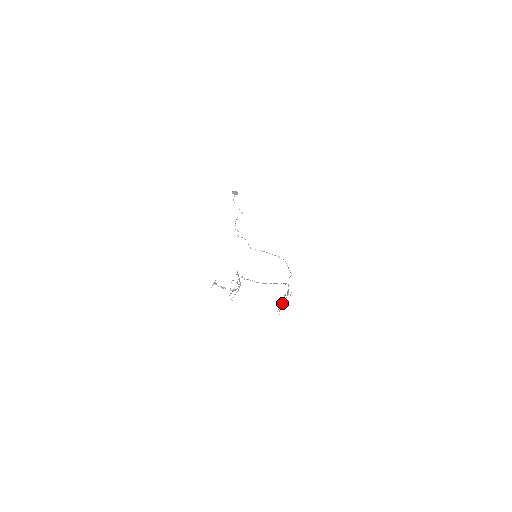
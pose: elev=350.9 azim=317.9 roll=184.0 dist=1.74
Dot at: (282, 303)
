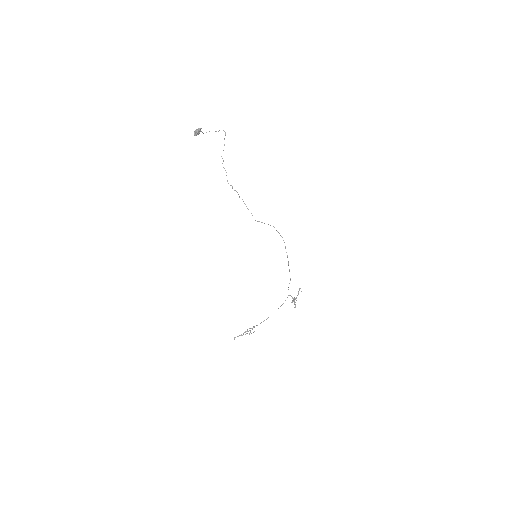
Dot at: (296, 298)
